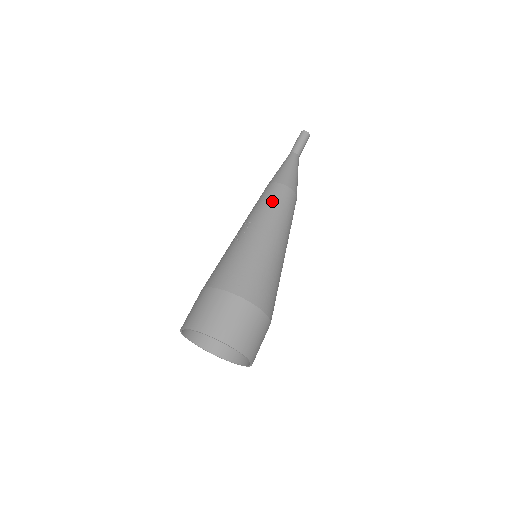
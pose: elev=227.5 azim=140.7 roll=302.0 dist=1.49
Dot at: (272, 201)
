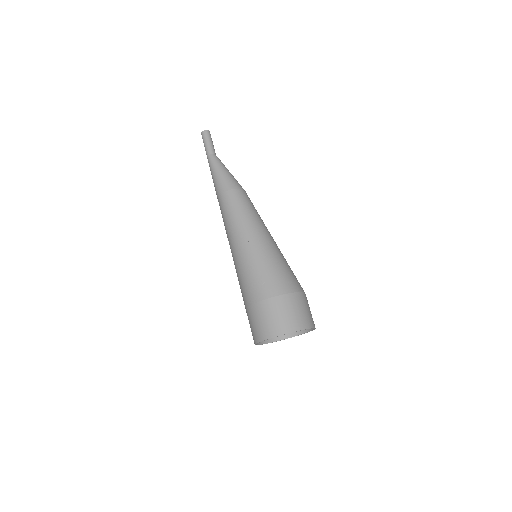
Dot at: (248, 207)
